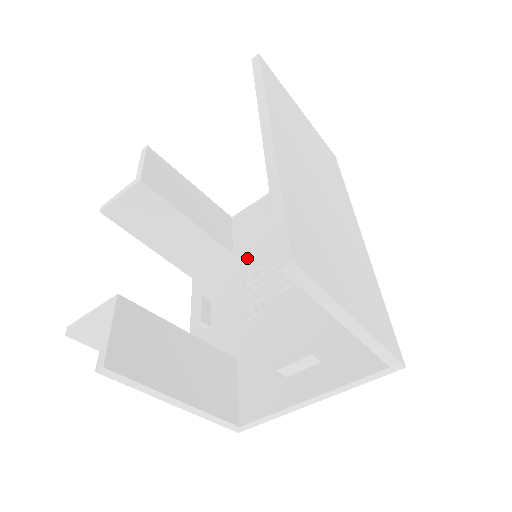
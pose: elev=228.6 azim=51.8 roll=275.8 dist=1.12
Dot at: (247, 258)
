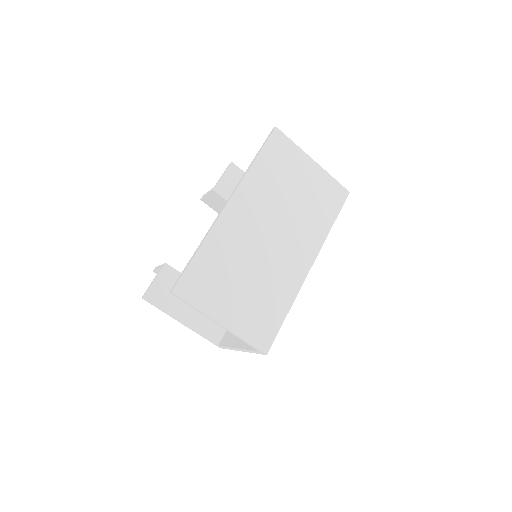
Dot at: occluded
